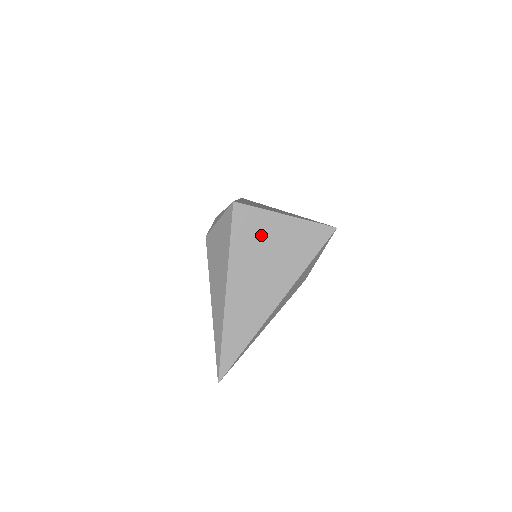
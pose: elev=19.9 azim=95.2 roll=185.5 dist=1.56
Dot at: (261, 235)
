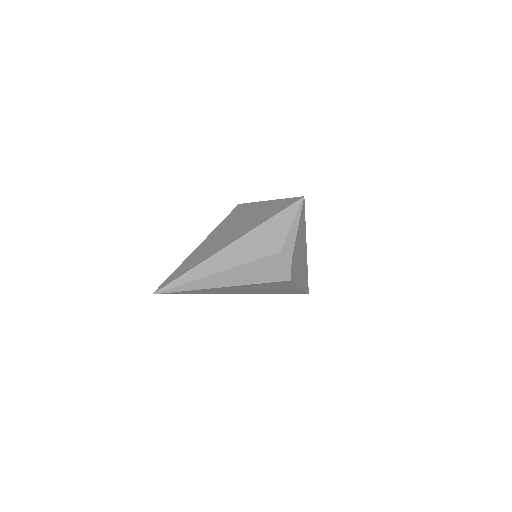
Dot at: (245, 213)
